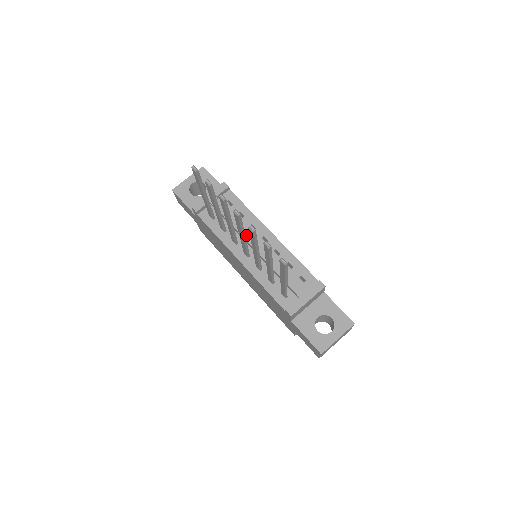
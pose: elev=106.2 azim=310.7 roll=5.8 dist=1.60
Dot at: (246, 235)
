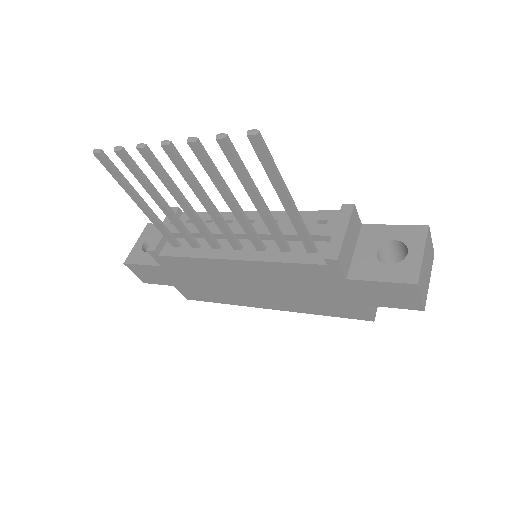
Dot at: occluded
